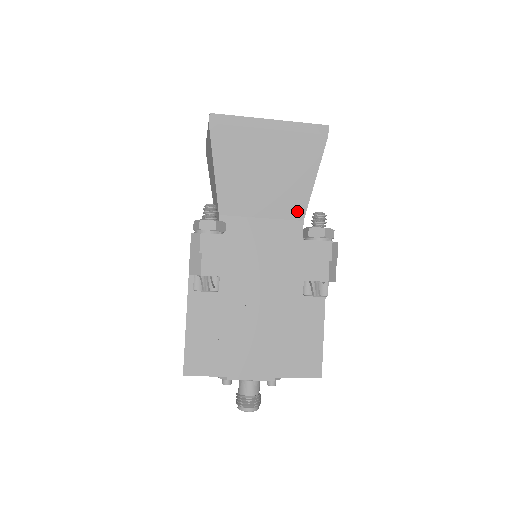
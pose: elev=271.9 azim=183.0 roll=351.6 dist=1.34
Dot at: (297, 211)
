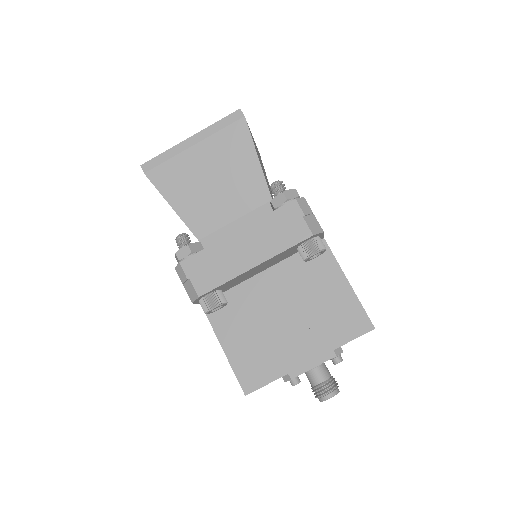
Dot at: (261, 195)
